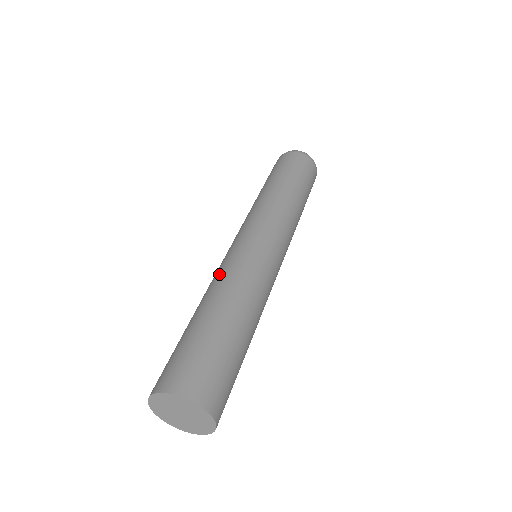
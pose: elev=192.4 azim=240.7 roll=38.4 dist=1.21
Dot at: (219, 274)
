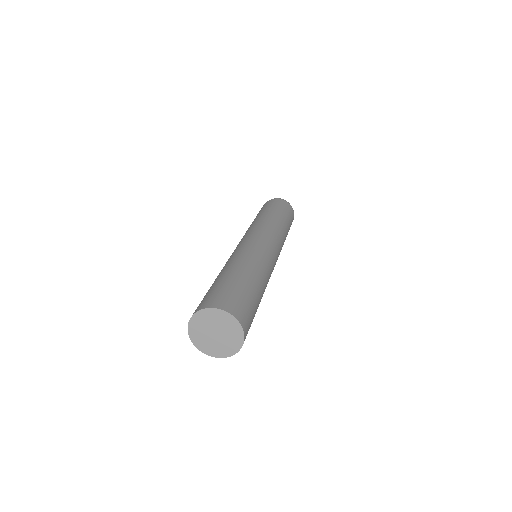
Dot at: (240, 253)
